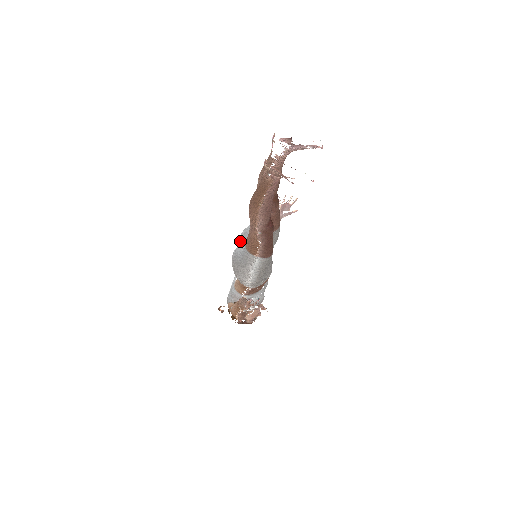
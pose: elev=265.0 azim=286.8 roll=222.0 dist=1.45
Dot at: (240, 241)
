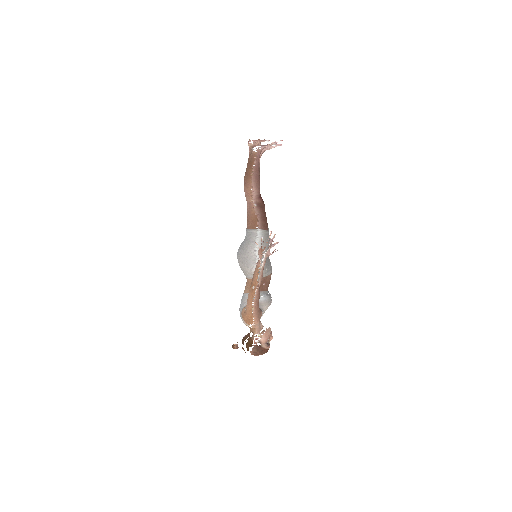
Dot at: occluded
